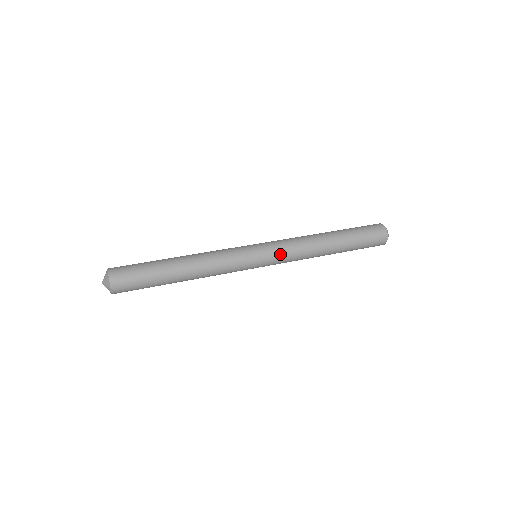
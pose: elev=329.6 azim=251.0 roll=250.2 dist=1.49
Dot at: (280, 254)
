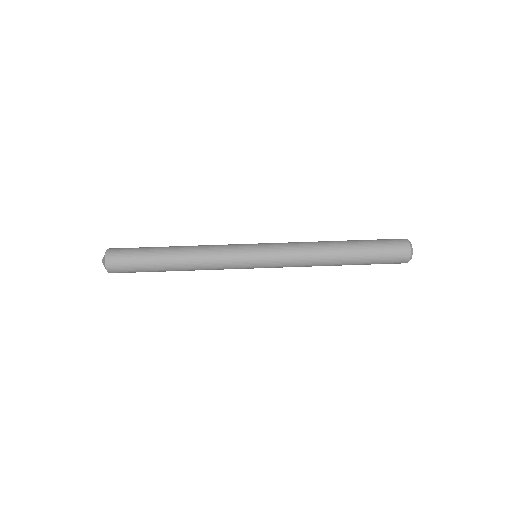
Dot at: (279, 261)
